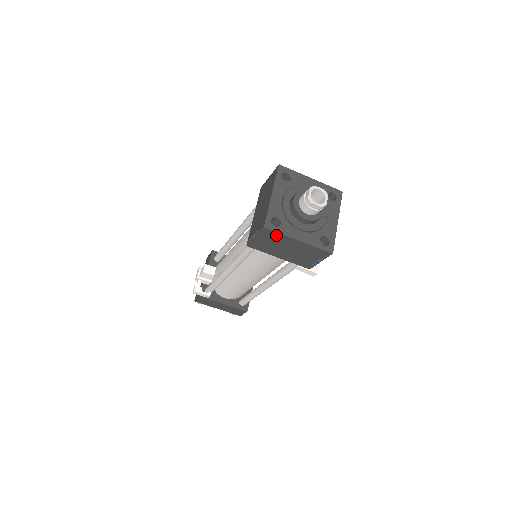
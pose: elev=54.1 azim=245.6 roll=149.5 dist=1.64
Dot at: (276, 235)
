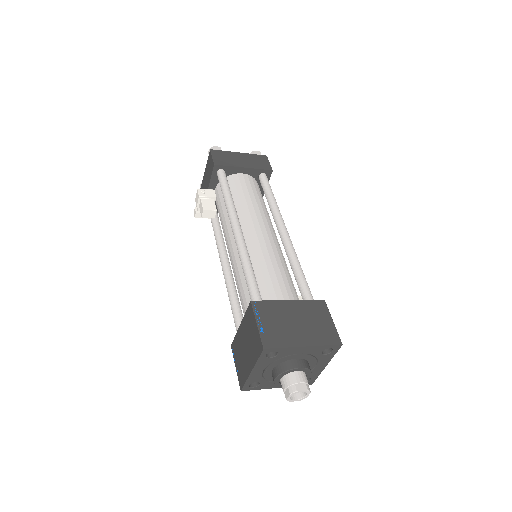
Dot at: occluded
